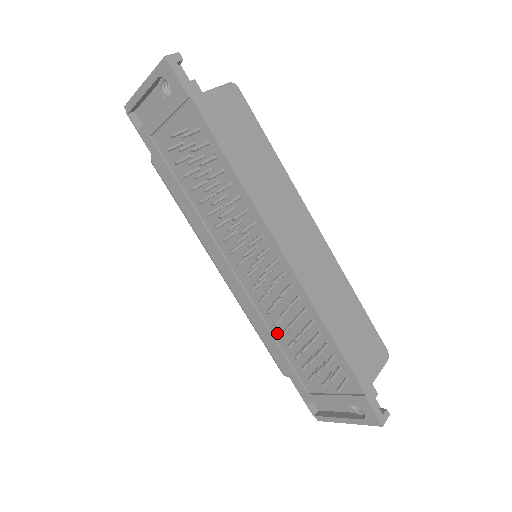
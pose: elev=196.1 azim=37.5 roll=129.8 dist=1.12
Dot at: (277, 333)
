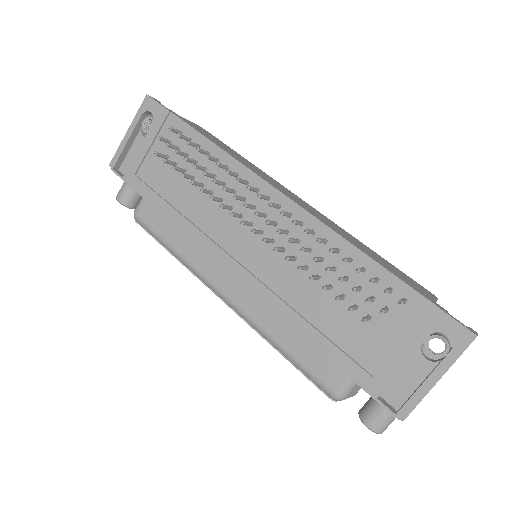
Dot at: (305, 308)
